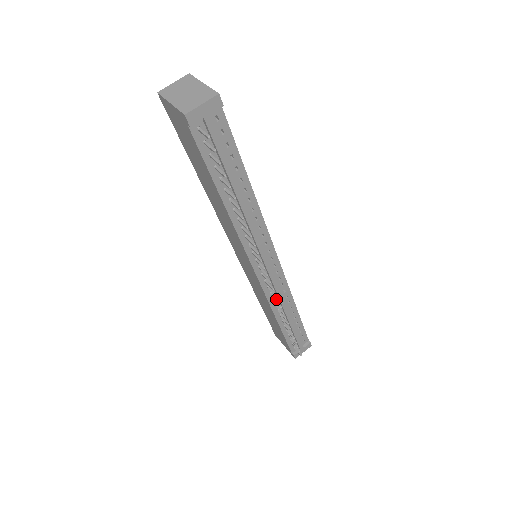
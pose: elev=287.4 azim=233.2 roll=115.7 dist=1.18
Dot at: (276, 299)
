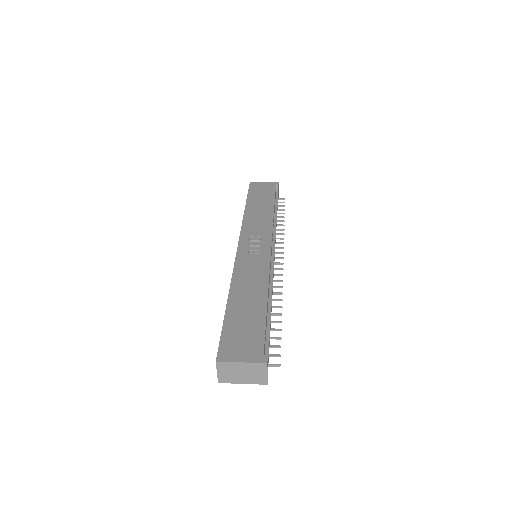
Dot at: occluded
